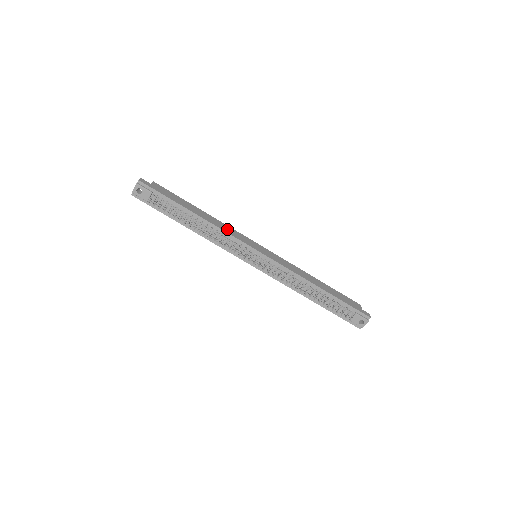
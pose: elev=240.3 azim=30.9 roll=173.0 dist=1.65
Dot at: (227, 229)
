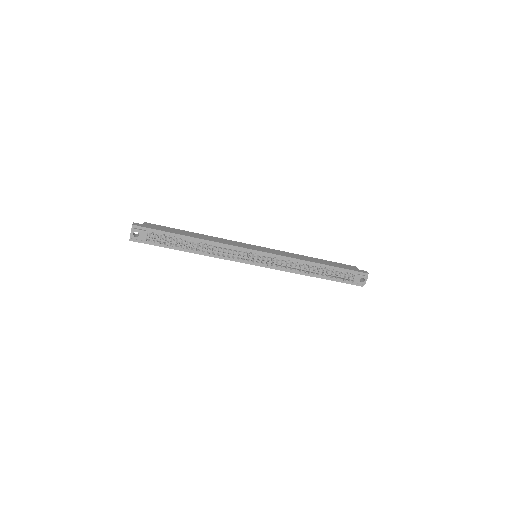
Dot at: (224, 241)
